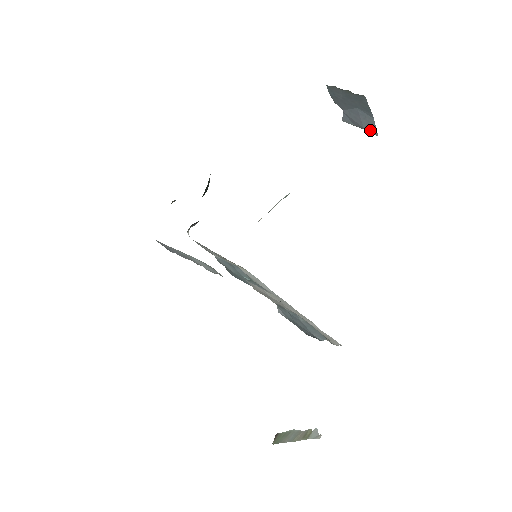
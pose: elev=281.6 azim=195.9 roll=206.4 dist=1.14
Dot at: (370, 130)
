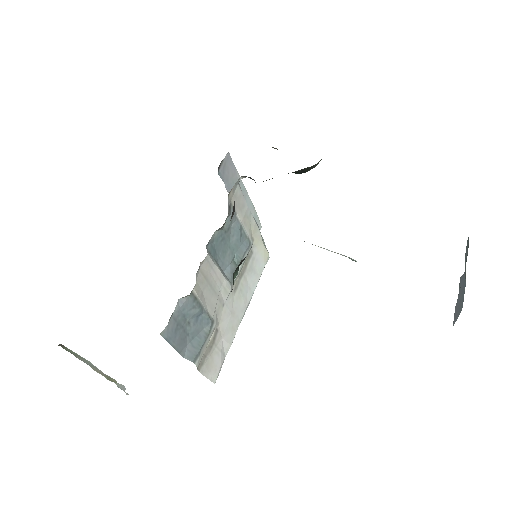
Dot at: (455, 315)
